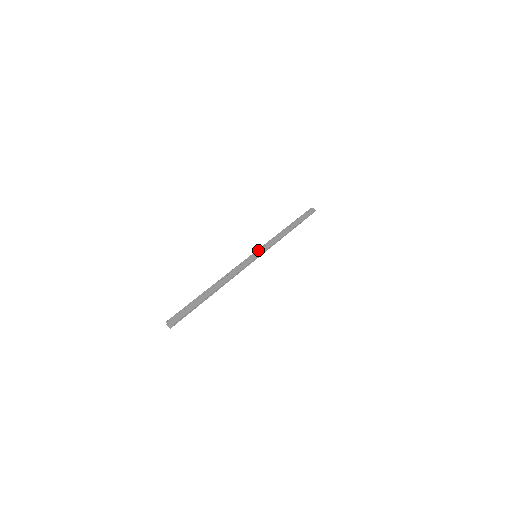
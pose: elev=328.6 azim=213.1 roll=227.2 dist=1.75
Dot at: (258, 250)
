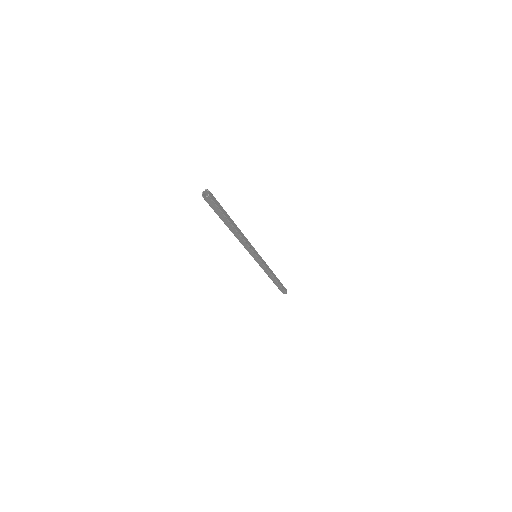
Dot at: (259, 255)
